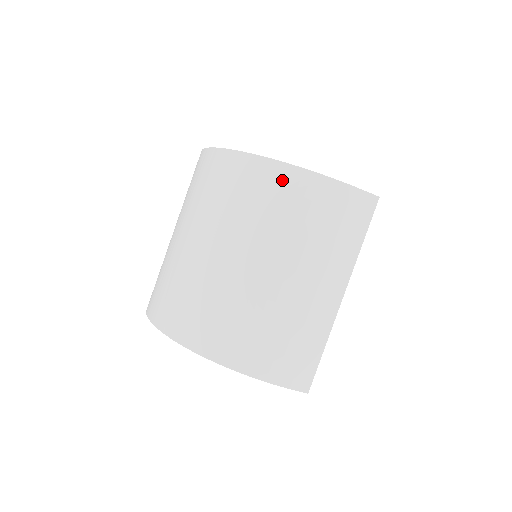
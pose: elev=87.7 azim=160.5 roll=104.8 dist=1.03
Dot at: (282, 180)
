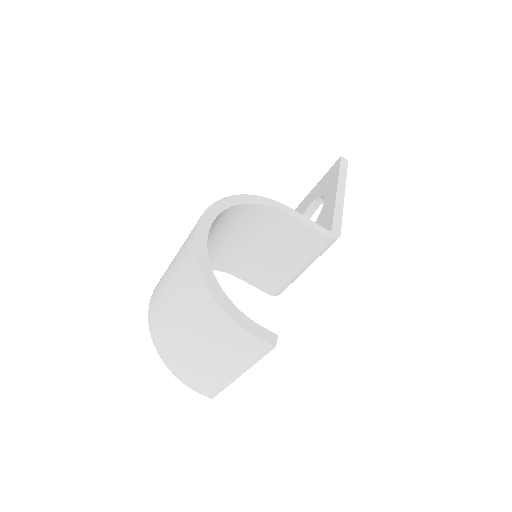
Dot at: (214, 310)
